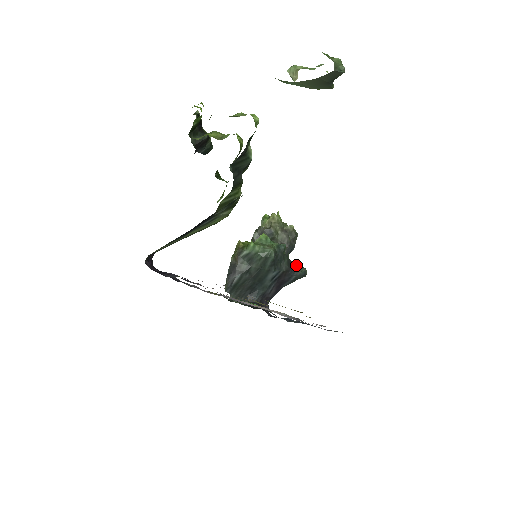
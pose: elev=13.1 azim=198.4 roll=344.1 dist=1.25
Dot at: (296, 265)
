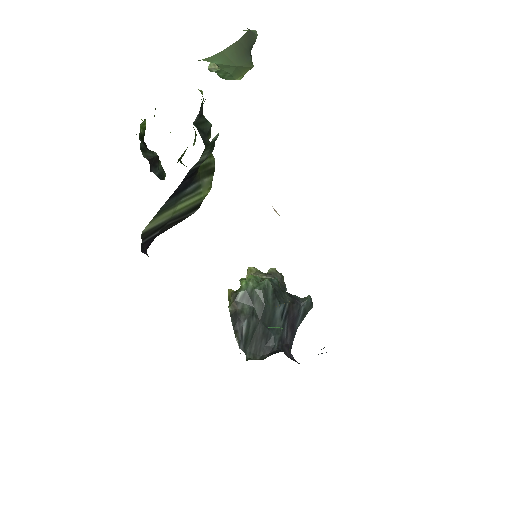
Dot at: occluded
